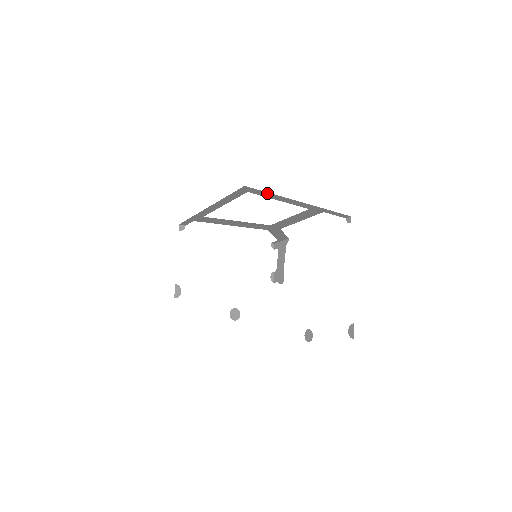
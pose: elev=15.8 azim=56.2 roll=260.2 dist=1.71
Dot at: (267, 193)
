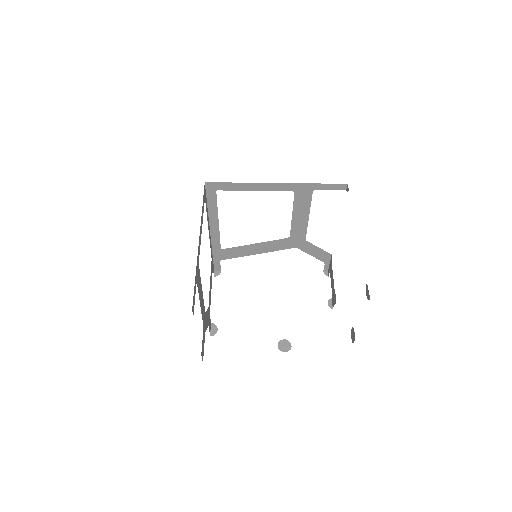
Dot at: (233, 184)
